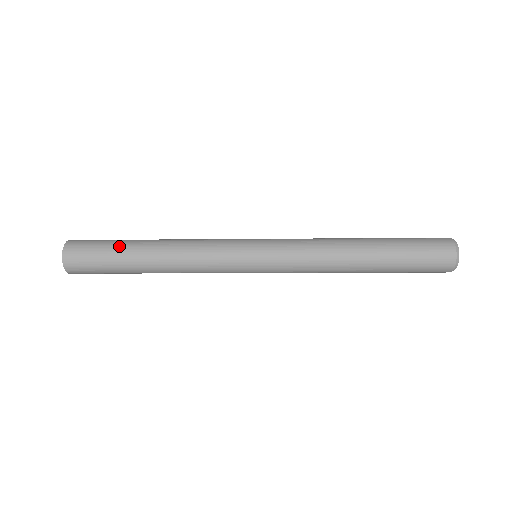
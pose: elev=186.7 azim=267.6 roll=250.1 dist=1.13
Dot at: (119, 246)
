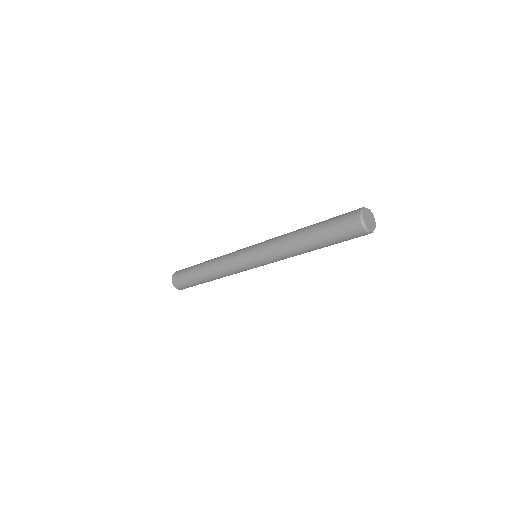
Dot at: (191, 274)
